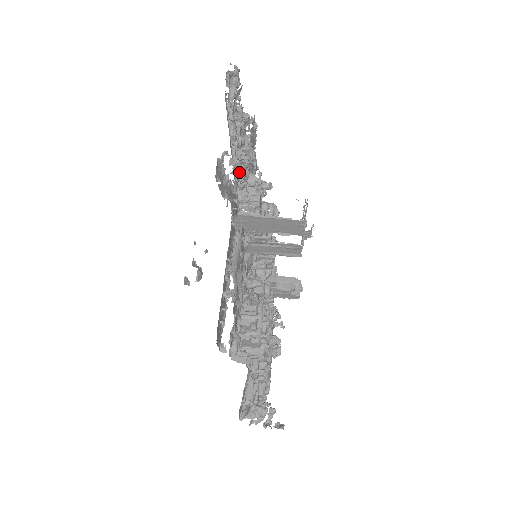
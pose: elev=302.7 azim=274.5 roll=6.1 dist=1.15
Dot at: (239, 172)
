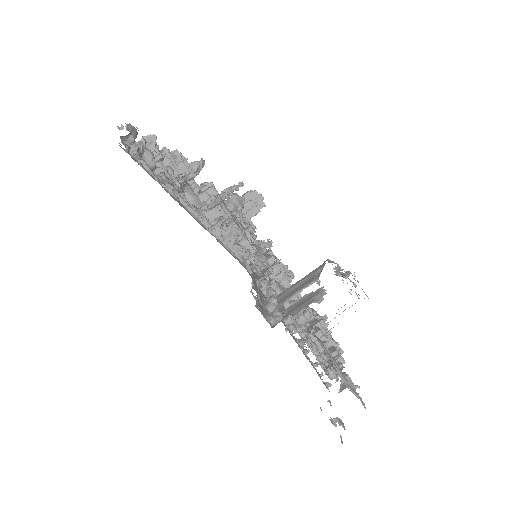
Dot at: (220, 234)
